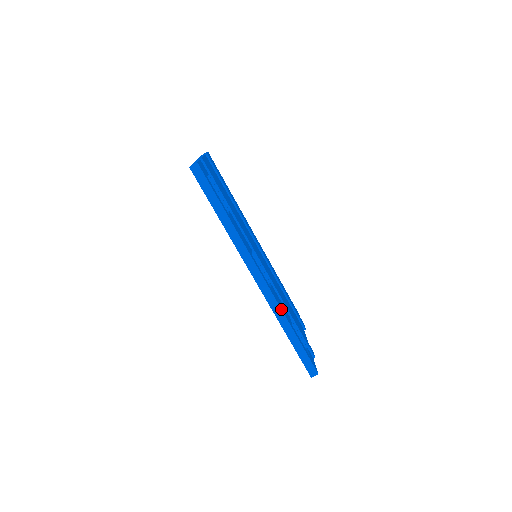
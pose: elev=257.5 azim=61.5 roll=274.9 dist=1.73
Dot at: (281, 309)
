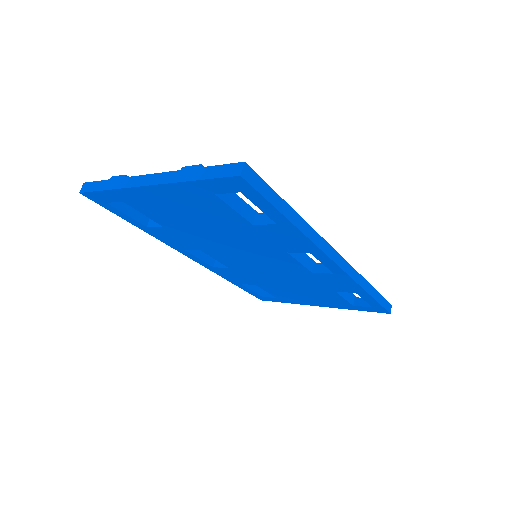
Dot at: (358, 273)
